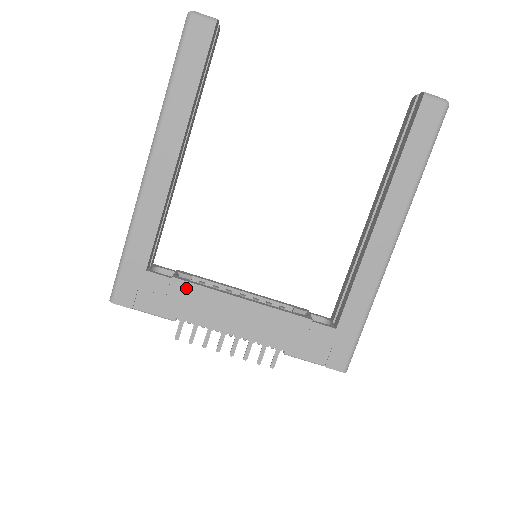
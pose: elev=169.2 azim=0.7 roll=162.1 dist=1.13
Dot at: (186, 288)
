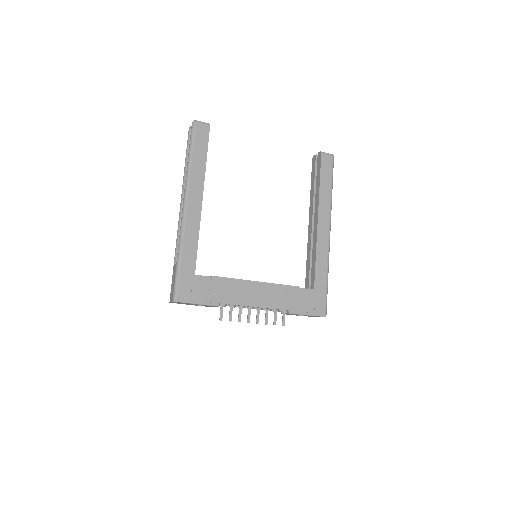
Dot at: (222, 281)
